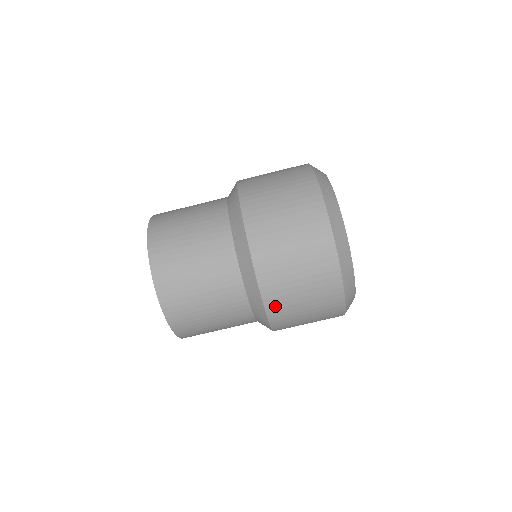
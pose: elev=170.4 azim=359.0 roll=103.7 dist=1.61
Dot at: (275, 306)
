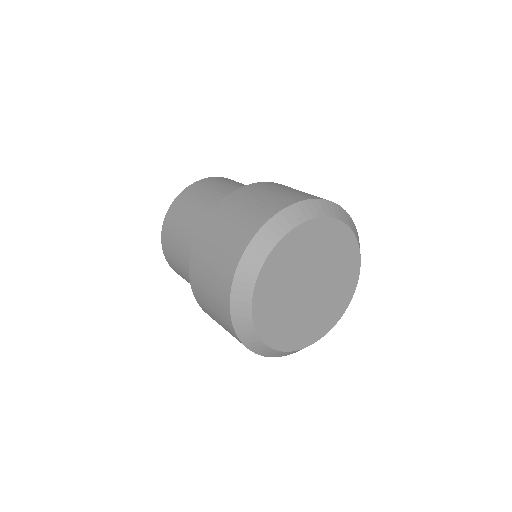
Dot at: (196, 291)
